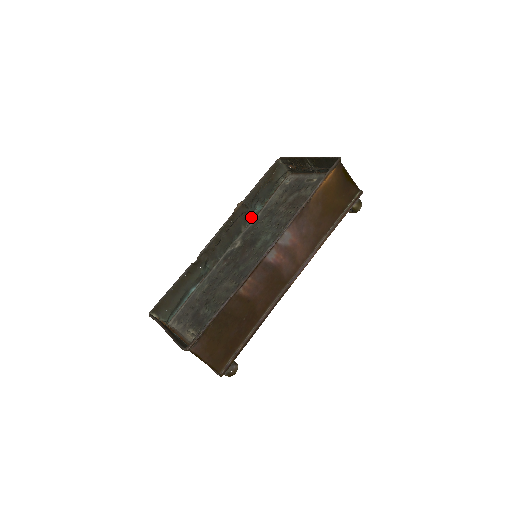
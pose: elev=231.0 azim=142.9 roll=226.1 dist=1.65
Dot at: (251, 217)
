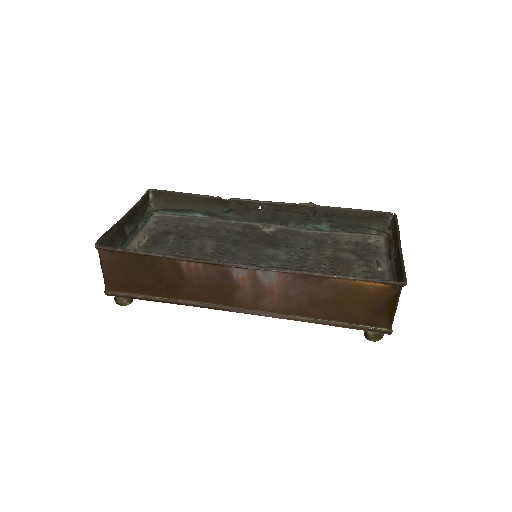
Dot at: (309, 225)
